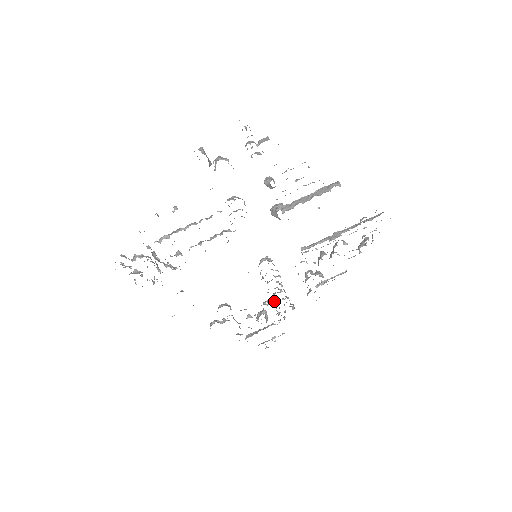
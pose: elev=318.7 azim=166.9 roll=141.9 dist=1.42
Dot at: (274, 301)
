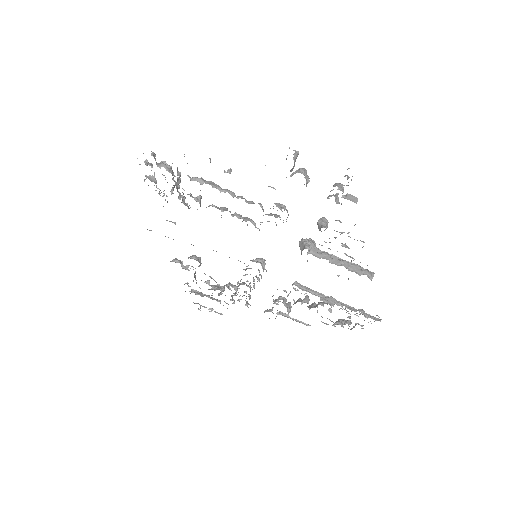
Dot at: occluded
